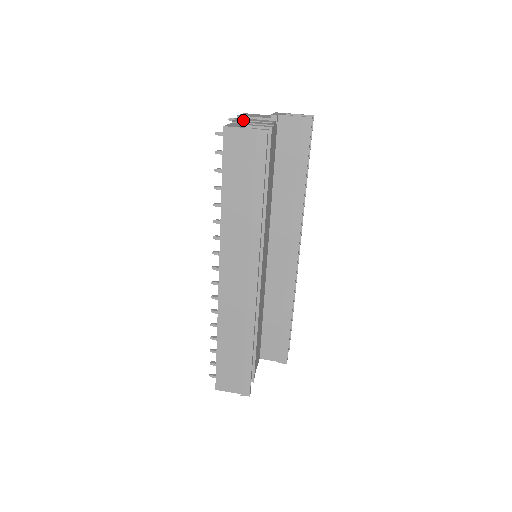
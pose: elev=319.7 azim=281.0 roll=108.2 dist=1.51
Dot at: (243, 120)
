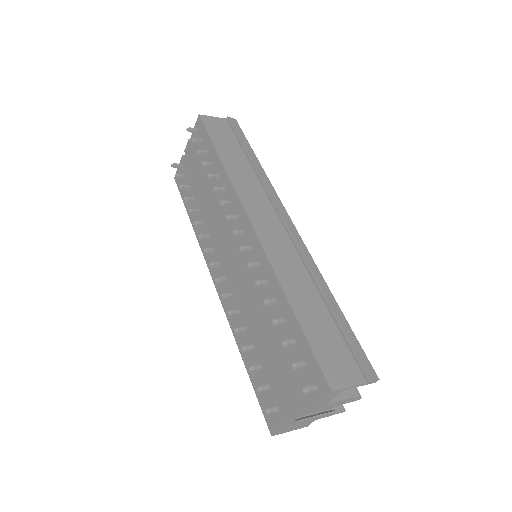
Dot at: occluded
